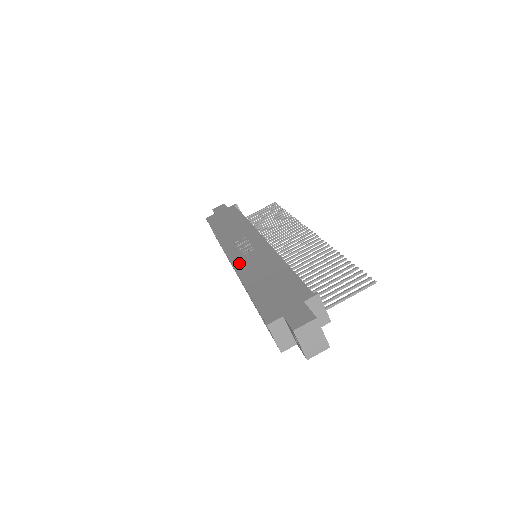
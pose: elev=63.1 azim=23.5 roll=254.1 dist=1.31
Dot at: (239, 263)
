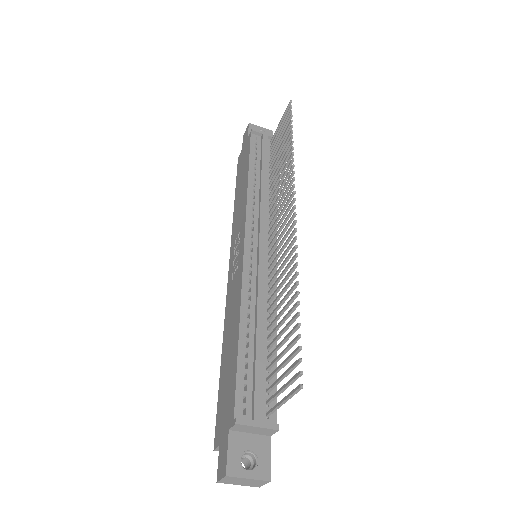
Dot at: (228, 295)
